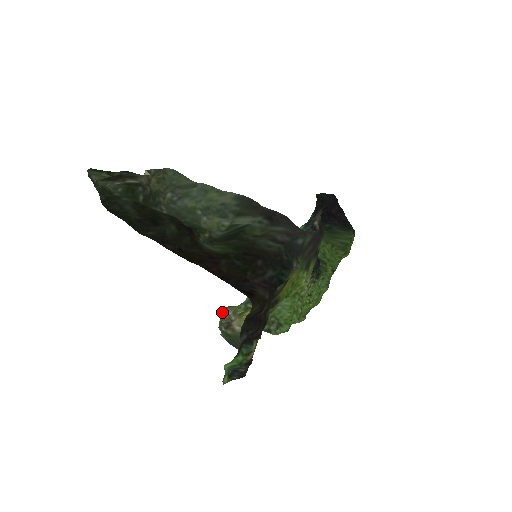
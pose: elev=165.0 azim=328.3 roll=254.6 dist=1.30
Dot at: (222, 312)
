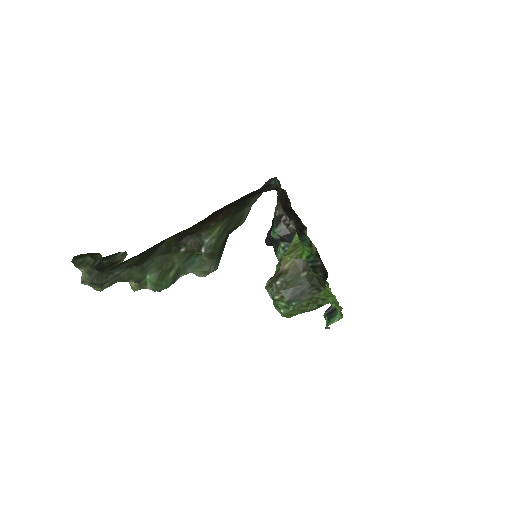
Dot at: (266, 287)
